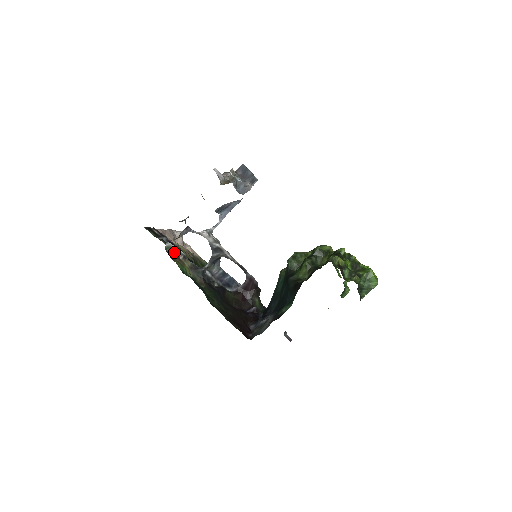
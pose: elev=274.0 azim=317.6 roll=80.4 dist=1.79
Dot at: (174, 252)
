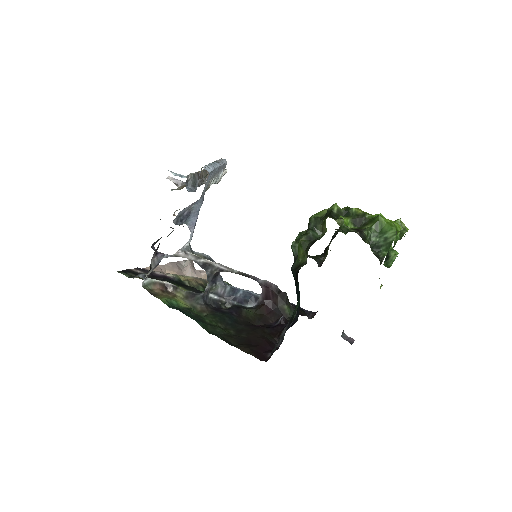
Dot at: (158, 287)
